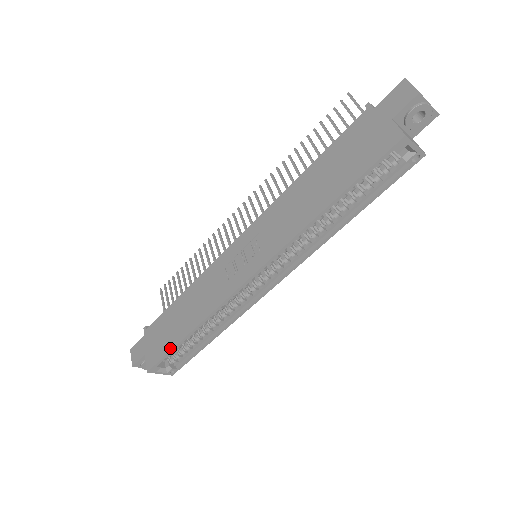
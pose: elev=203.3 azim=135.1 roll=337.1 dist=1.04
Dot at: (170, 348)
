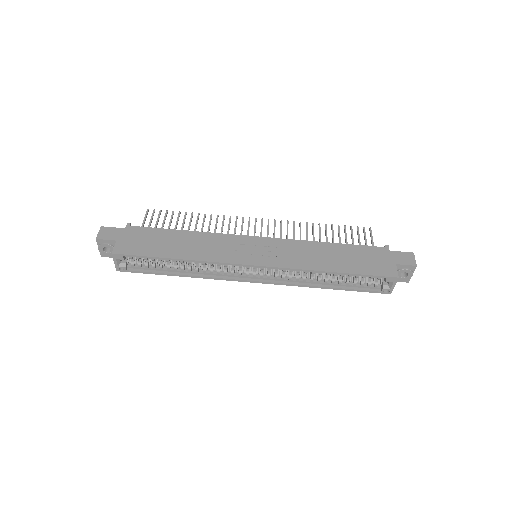
Dot at: (150, 255)
